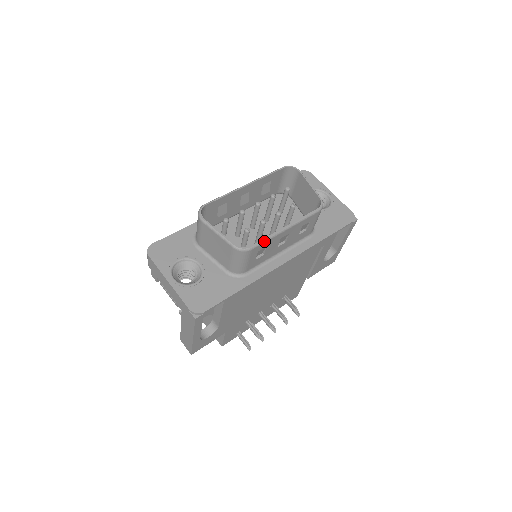
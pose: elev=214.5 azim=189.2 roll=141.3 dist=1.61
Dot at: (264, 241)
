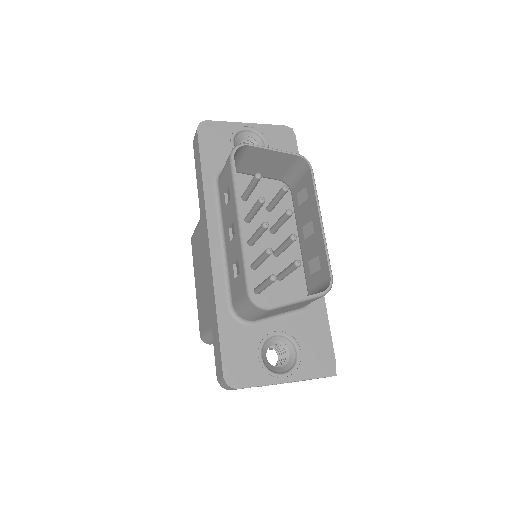
Dot at: (328, 257)
